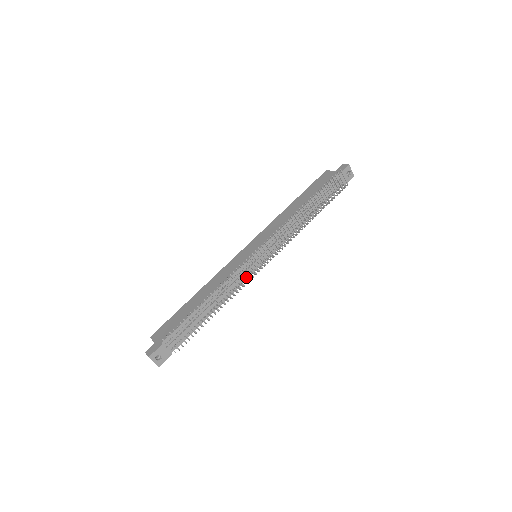
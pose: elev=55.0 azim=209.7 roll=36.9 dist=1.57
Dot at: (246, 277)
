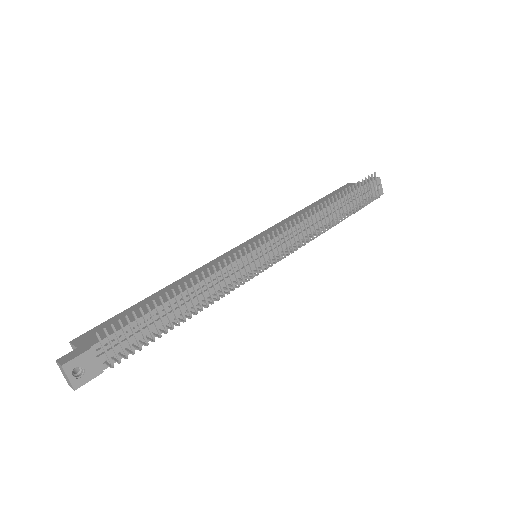
Dot at: (240, 279)
